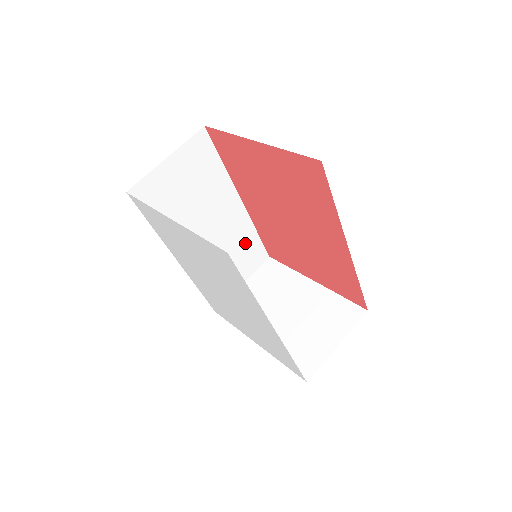
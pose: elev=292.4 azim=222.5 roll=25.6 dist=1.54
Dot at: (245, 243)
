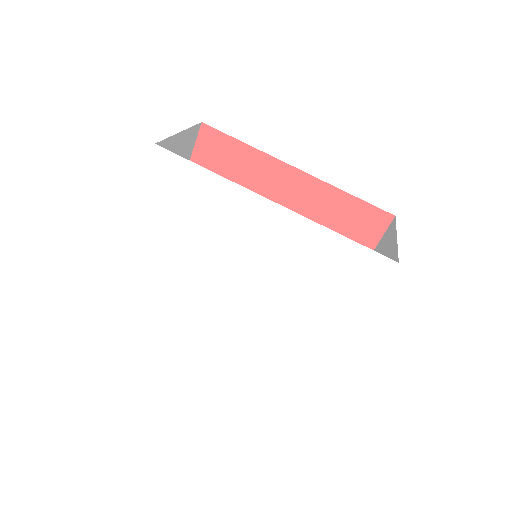
Dot at: occluded
